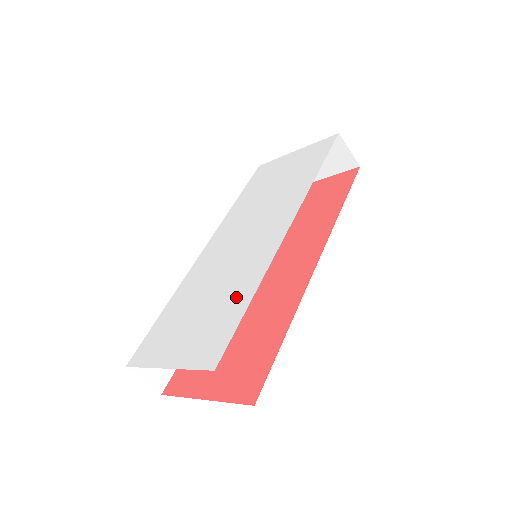
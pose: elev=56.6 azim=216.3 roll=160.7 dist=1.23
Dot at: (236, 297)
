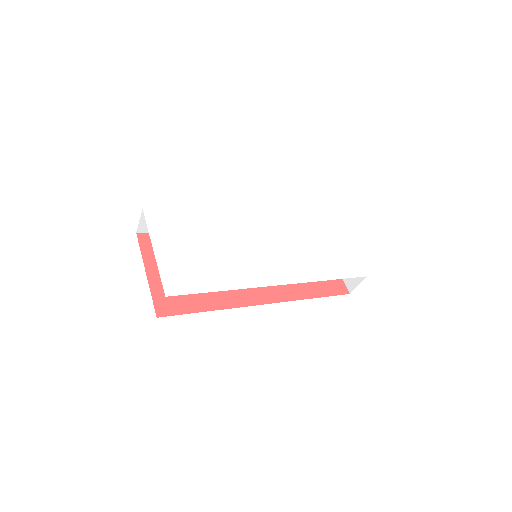
Dot at: (218, 276)
